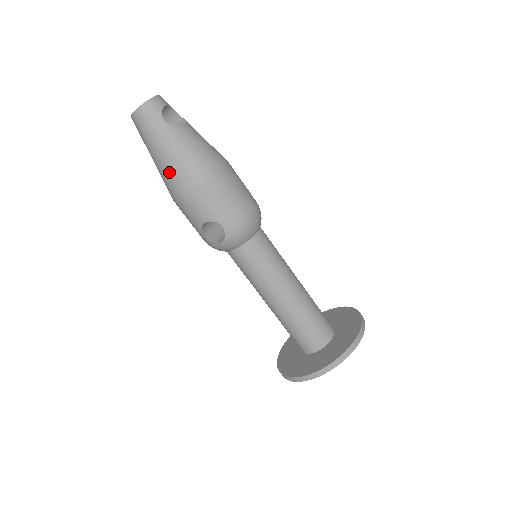
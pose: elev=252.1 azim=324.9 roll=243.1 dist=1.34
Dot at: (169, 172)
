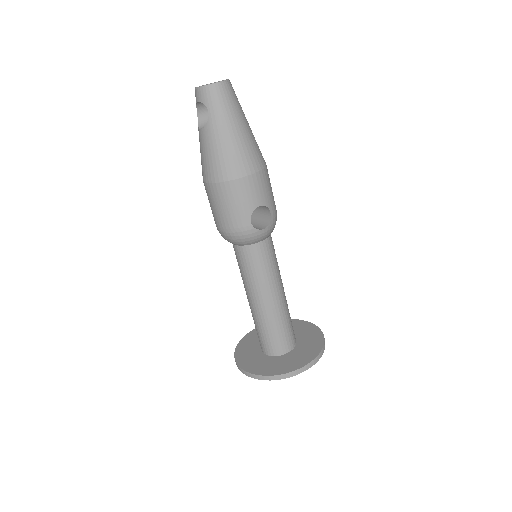
Dot at: (241, 149)
